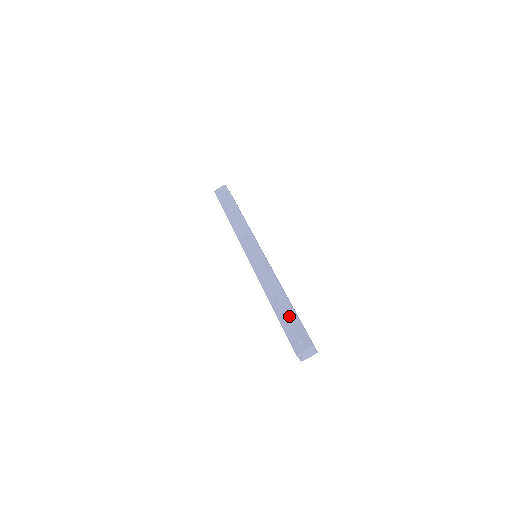
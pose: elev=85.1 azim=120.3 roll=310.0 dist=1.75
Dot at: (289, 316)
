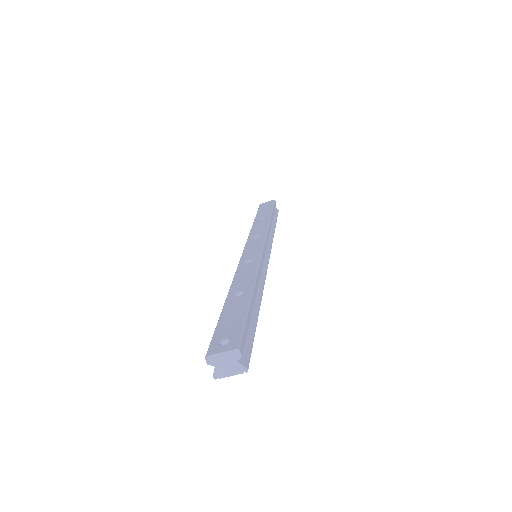
Dot at: (237, 309)
